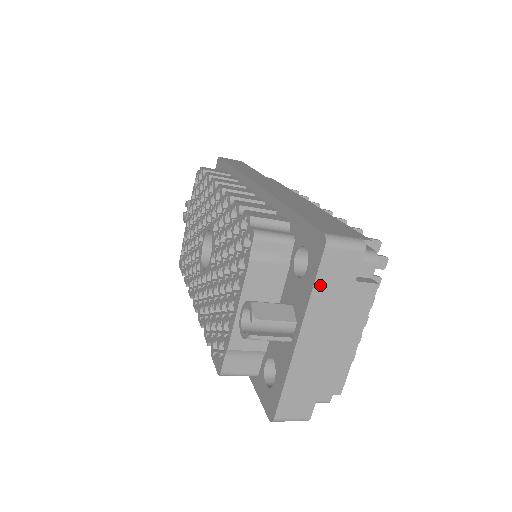
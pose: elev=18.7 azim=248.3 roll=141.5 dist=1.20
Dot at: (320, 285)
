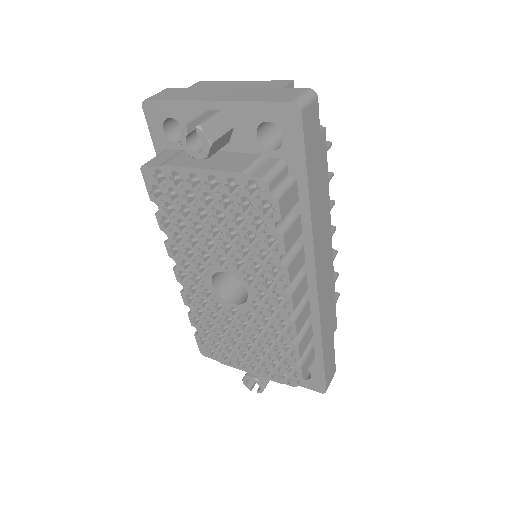
Dot at: occluded
